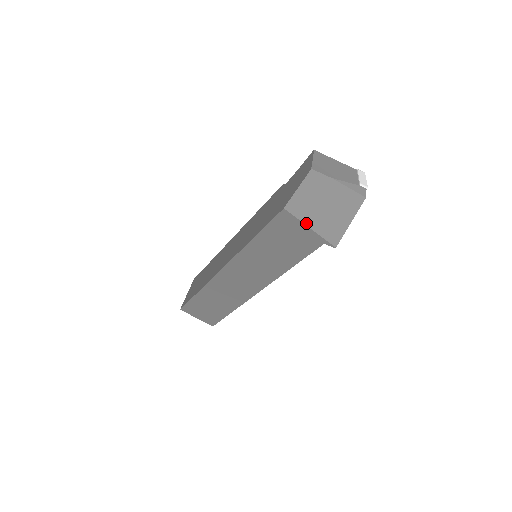
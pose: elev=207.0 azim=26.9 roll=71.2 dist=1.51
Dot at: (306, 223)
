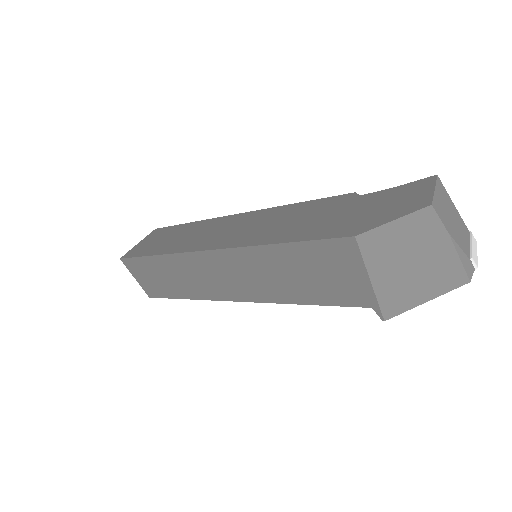
Dot at: (370, 271)
